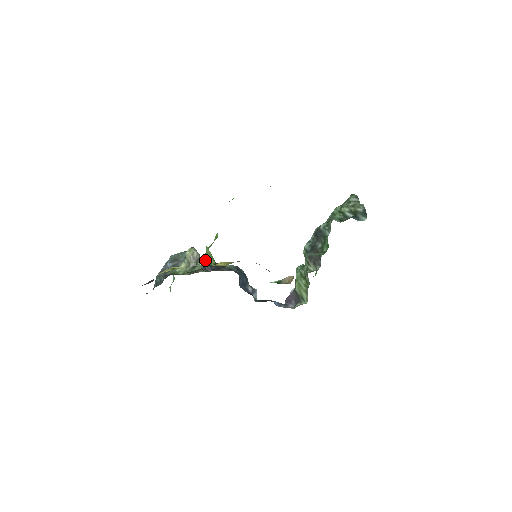
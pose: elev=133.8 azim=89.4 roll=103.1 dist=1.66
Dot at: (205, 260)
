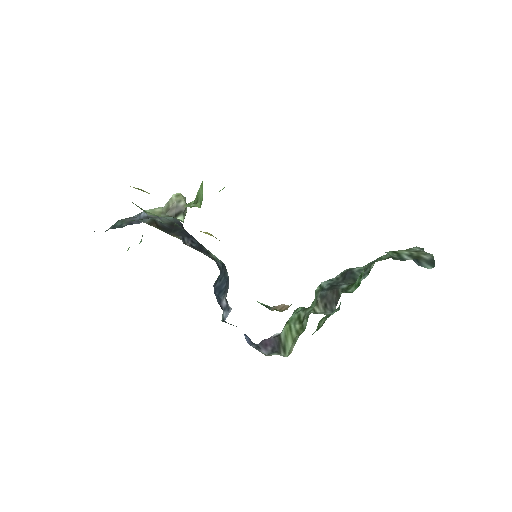
Dot at: (190, 205)
